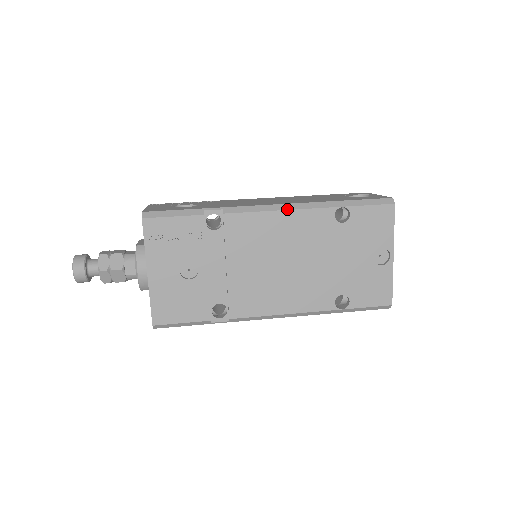
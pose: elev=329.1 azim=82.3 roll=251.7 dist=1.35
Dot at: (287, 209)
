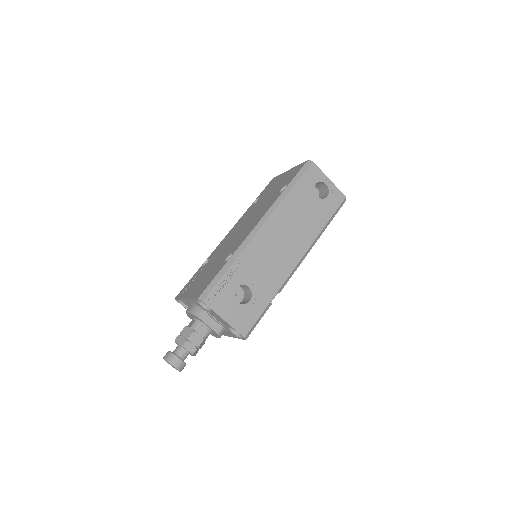
Dot at: occluded
